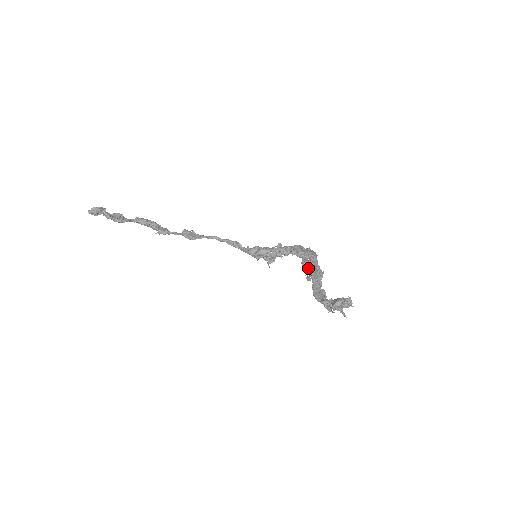
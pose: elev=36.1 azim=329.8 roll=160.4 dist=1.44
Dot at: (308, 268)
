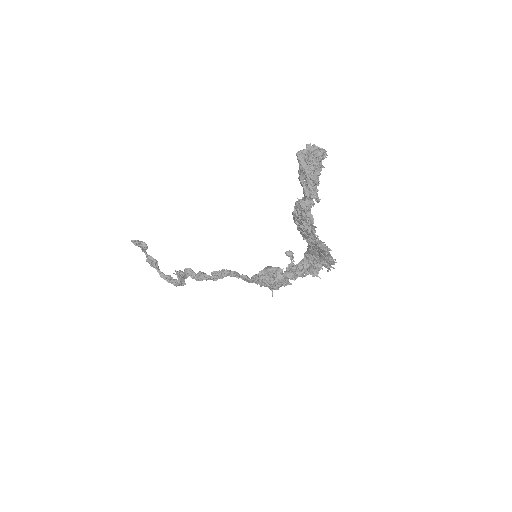
Dot at: occluded
